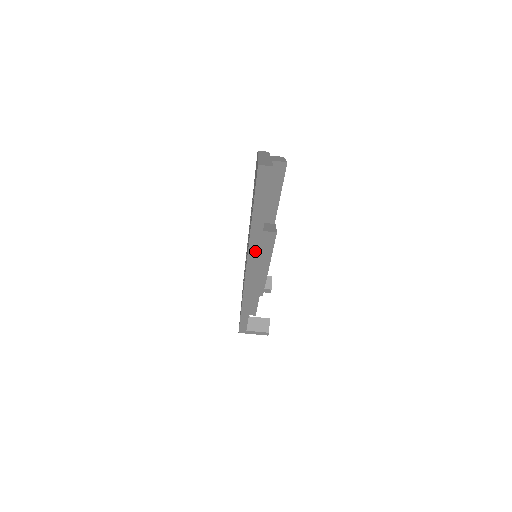
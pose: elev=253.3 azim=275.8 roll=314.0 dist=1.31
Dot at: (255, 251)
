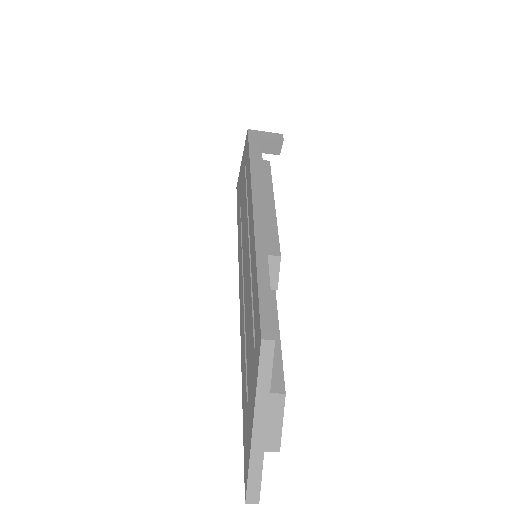
Dot at: occluded
